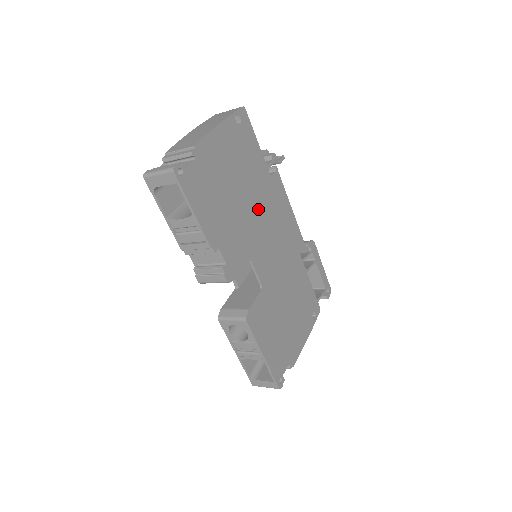
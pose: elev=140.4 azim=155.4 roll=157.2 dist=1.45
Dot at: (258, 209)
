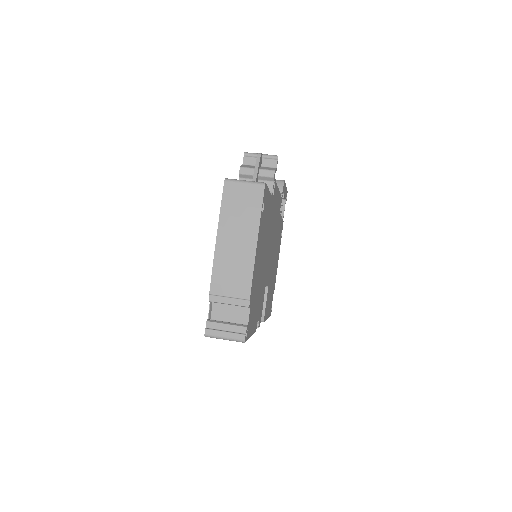
Dot at: (268, 244)
